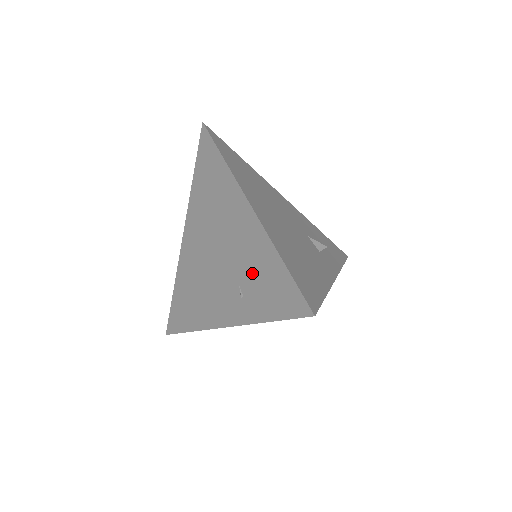
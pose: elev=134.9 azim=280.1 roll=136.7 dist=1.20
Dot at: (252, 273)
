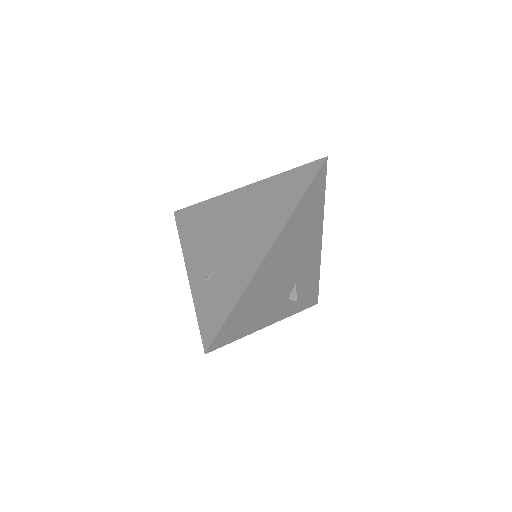
Dot at: (223, 281)
